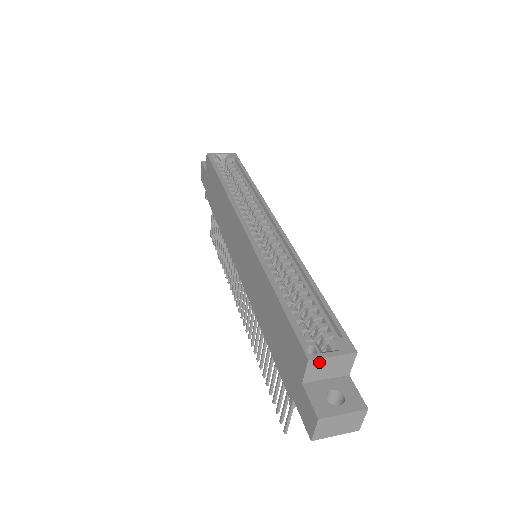
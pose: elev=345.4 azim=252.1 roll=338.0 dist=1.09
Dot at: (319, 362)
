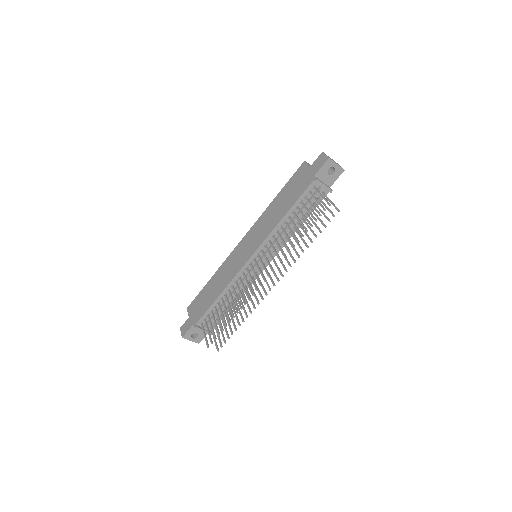
Dot at: (309, 164)
